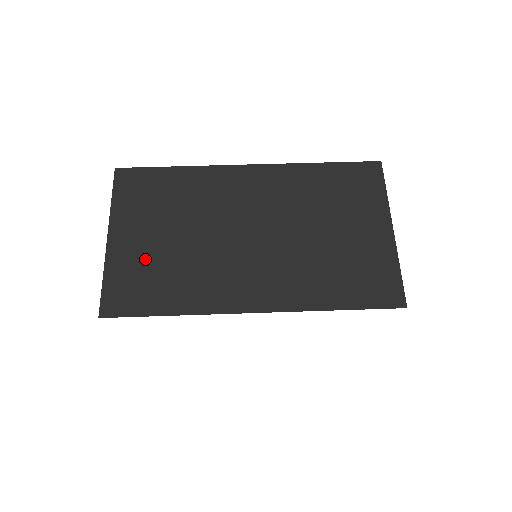
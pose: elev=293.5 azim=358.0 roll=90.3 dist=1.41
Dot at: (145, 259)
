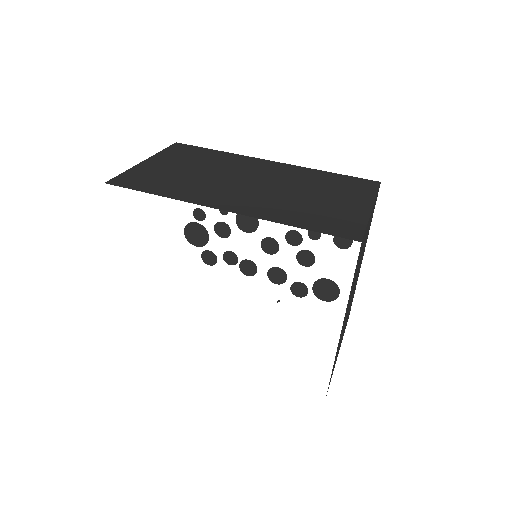
Dot at: (162, 172)
